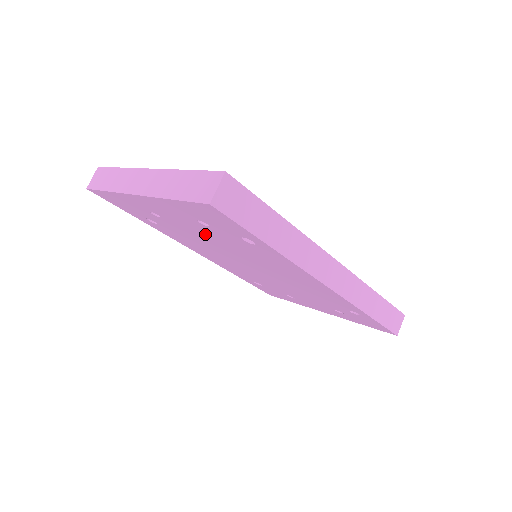
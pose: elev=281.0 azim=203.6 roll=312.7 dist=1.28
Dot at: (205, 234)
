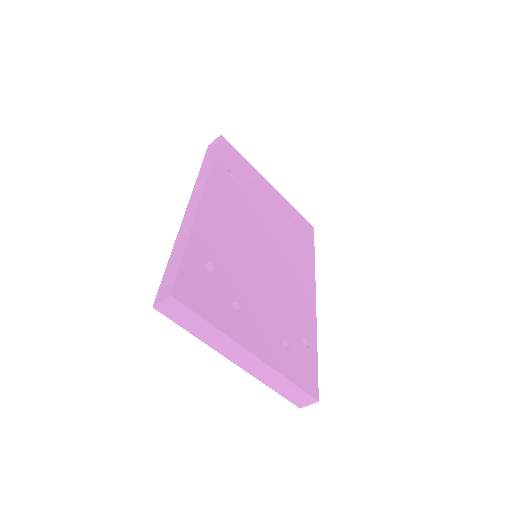
Dot at: occluded
